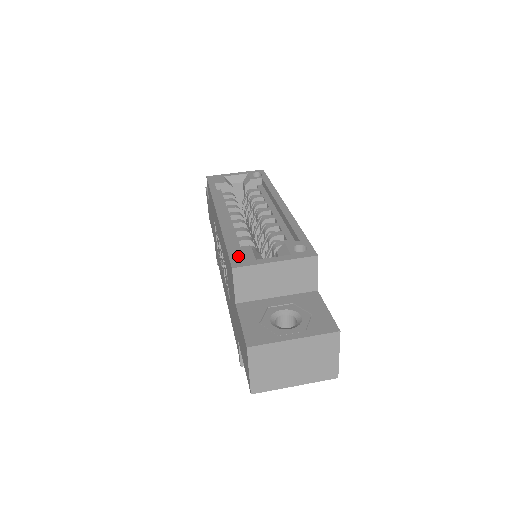
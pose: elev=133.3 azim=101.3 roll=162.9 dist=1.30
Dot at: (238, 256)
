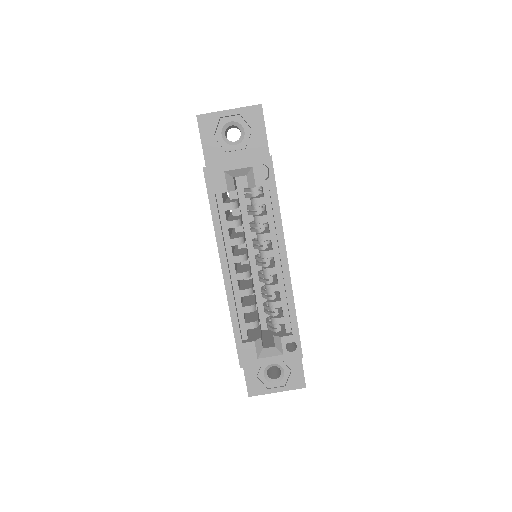
Dot at: (244, 353)
